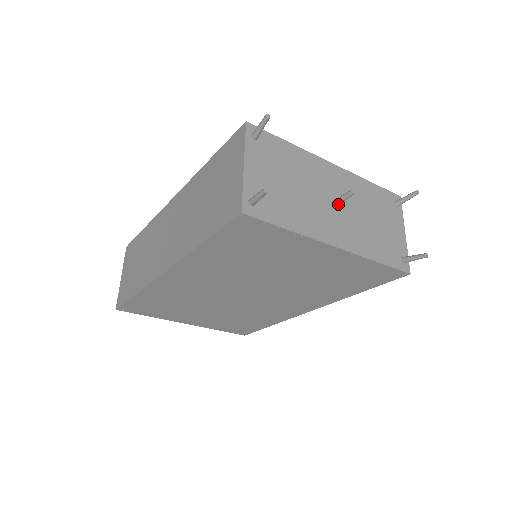
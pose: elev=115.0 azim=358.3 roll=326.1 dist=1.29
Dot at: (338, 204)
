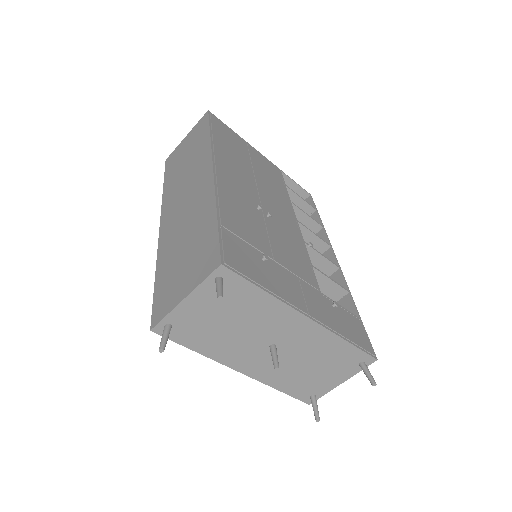
Dot at: (273, 351)
